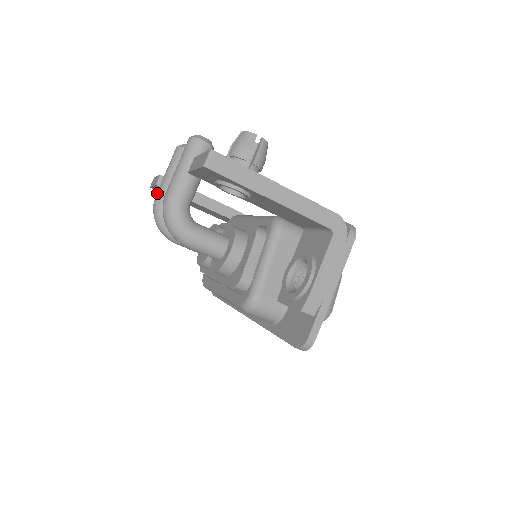
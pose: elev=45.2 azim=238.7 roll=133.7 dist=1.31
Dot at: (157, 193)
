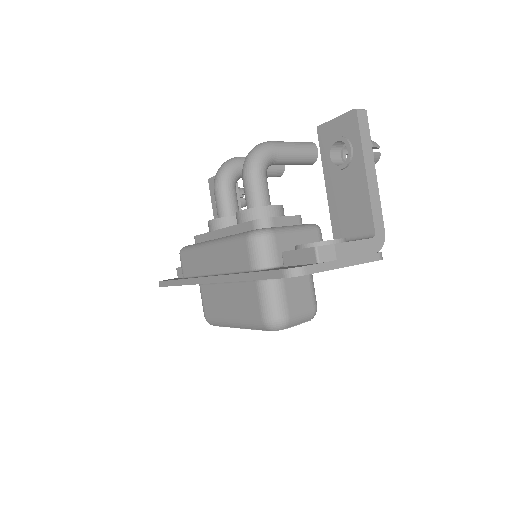
Dot at: occluded
